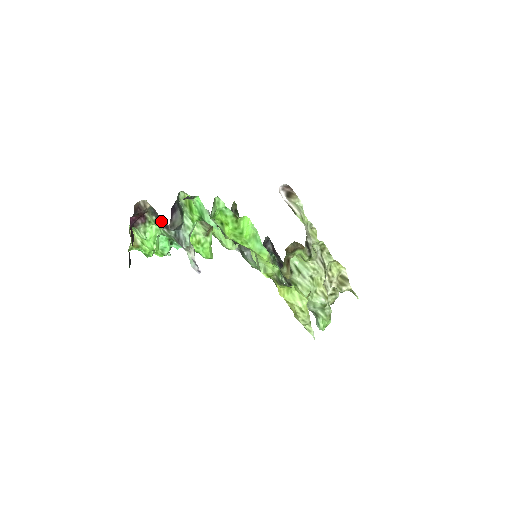
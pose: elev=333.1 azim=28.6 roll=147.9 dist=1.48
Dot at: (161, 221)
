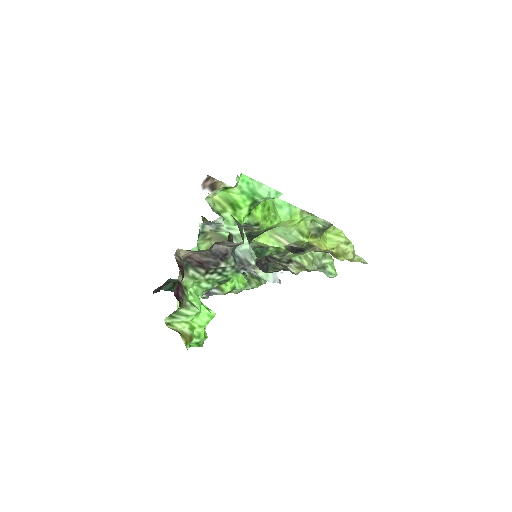
Dot at: (215, 255)
